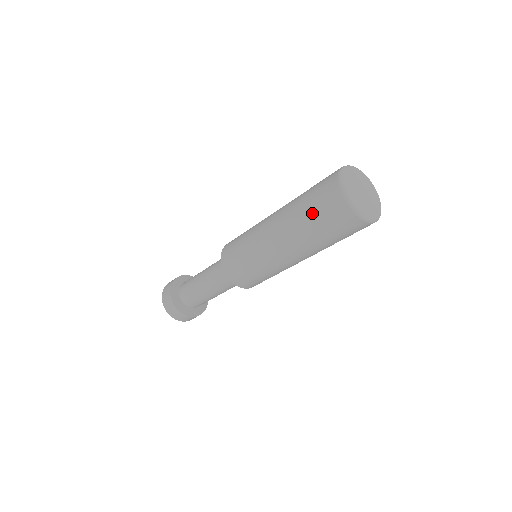
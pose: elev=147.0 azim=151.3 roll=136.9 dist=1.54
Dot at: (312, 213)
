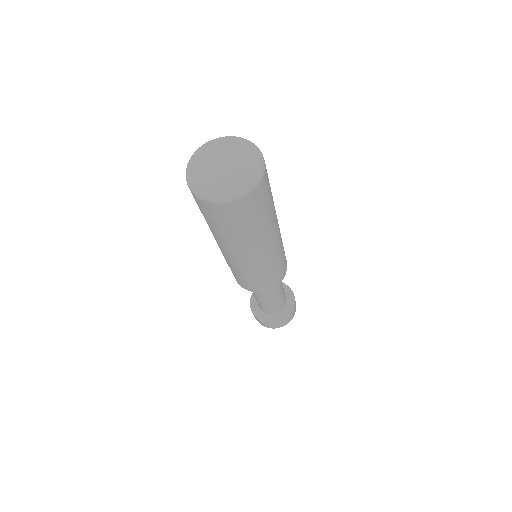
Dot at: (221, 228)
